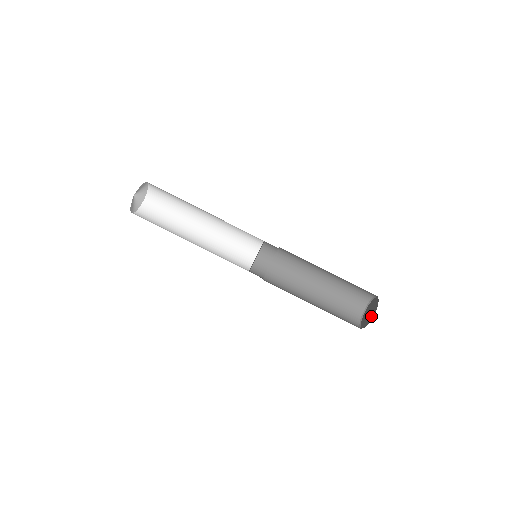
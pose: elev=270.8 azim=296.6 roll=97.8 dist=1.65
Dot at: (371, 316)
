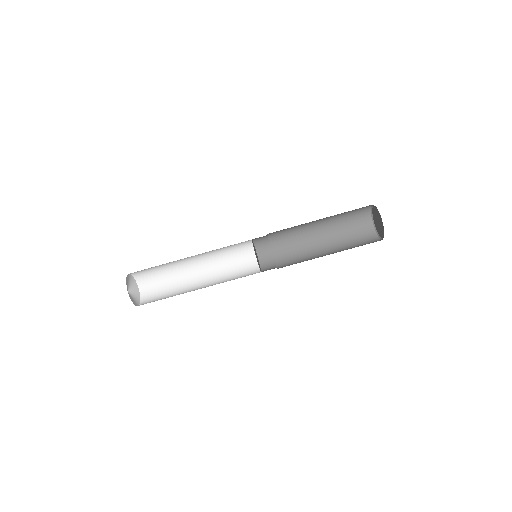
Dot at: (382, 228)
